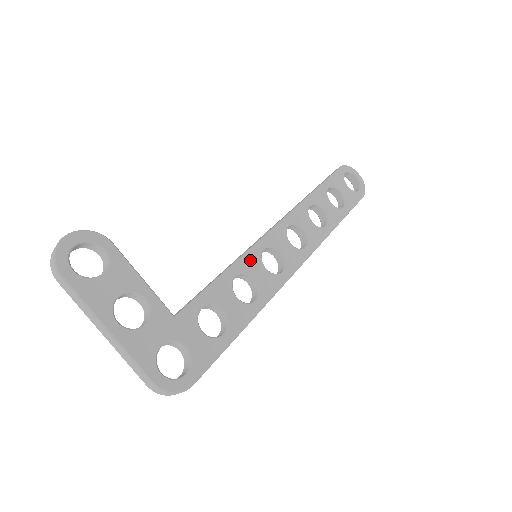
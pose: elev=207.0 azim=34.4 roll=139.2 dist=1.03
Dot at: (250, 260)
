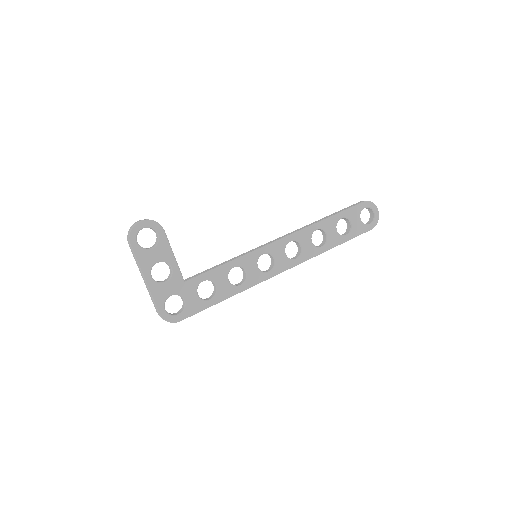
Dot at: (249, 259)
